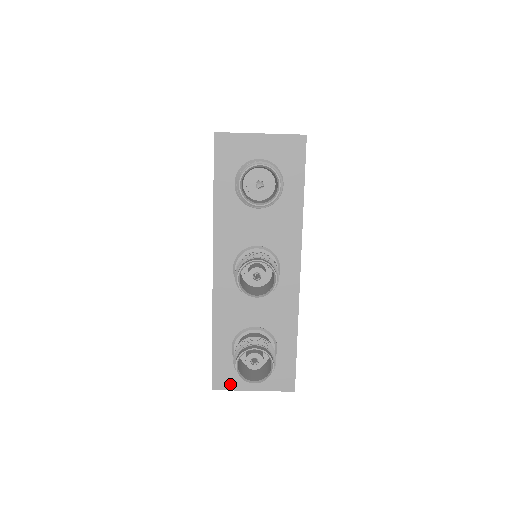
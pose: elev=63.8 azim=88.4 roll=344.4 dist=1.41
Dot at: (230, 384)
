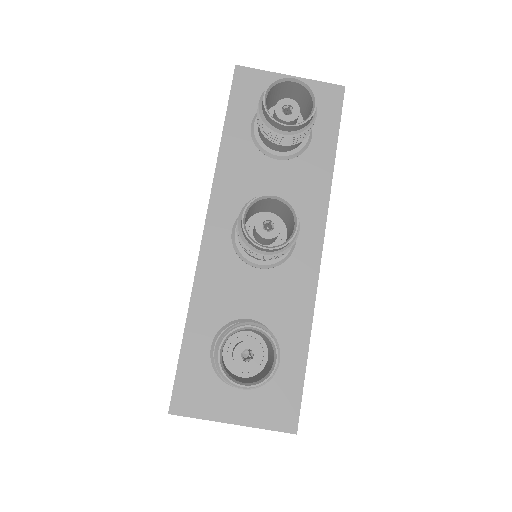
Dot at: (199, 407)
